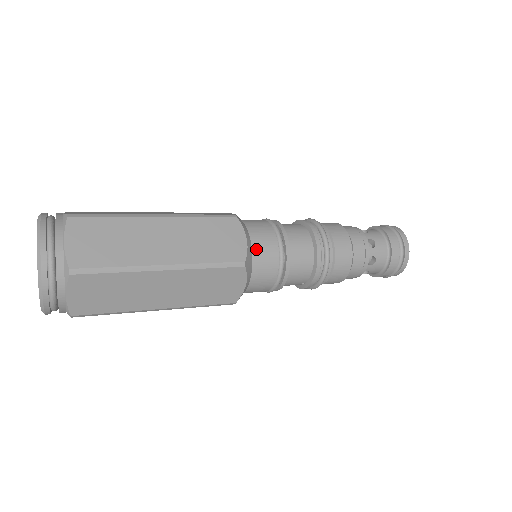
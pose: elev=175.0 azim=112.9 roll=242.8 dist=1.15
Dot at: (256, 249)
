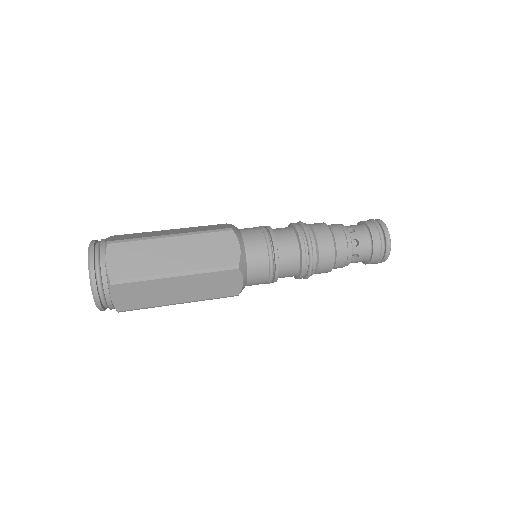
Dot at: (250, 281)
